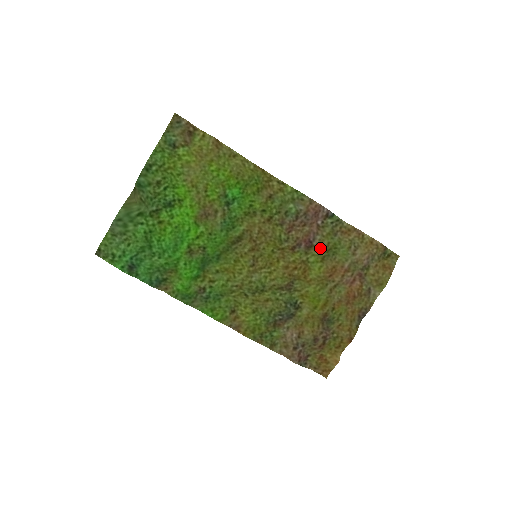
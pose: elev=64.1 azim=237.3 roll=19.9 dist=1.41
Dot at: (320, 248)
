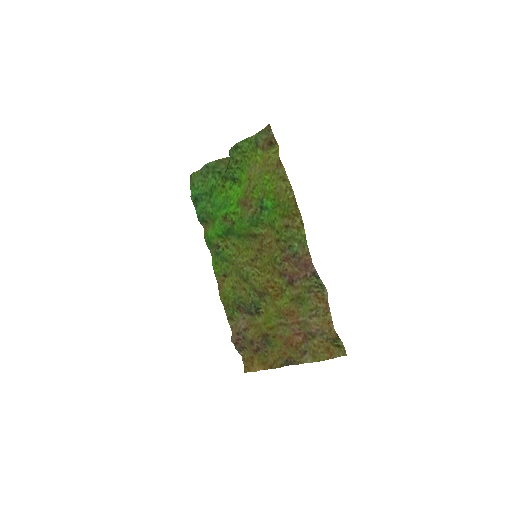
Dot at: (295, 291)
